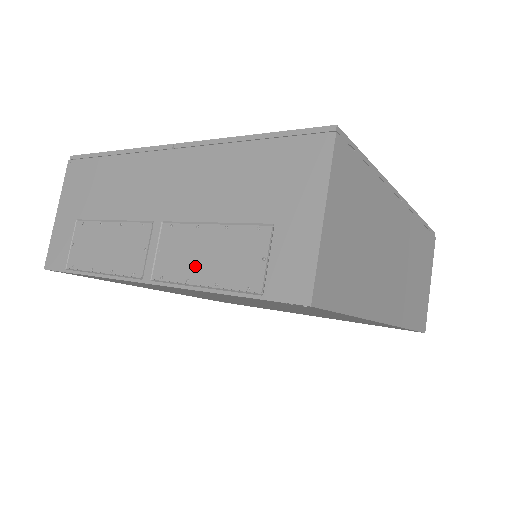
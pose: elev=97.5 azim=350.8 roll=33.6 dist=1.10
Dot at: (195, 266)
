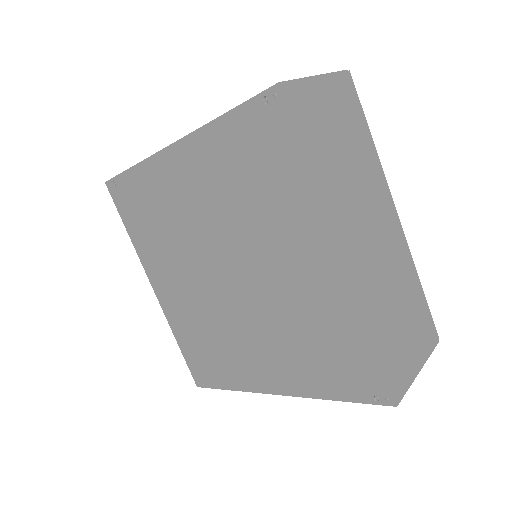
Dot at: occluded
